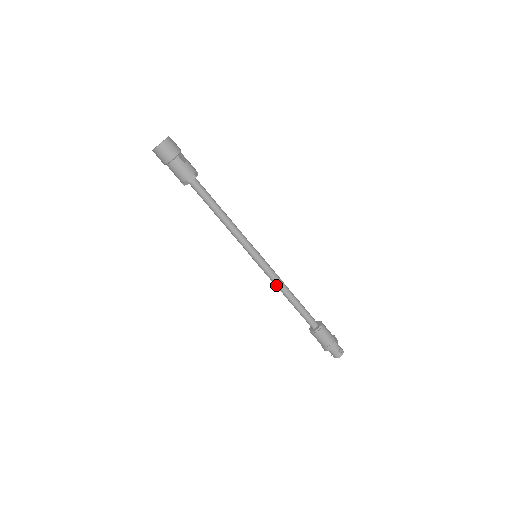
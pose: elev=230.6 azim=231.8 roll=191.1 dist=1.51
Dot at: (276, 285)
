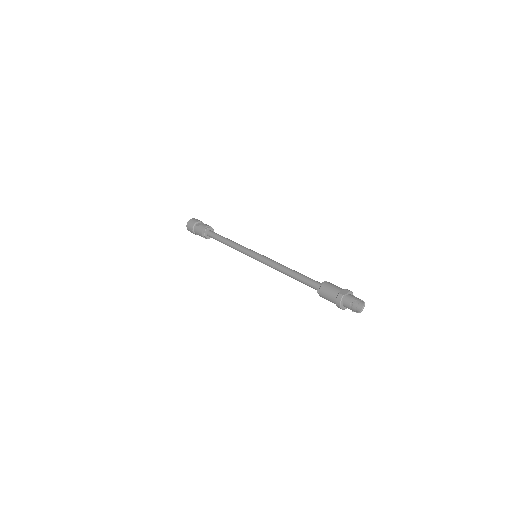
Dot at: occluded
